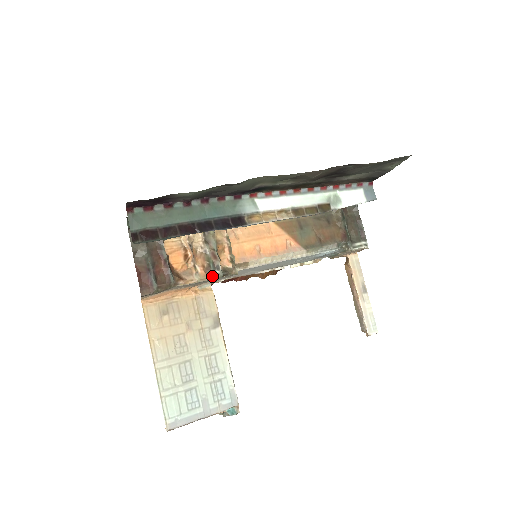
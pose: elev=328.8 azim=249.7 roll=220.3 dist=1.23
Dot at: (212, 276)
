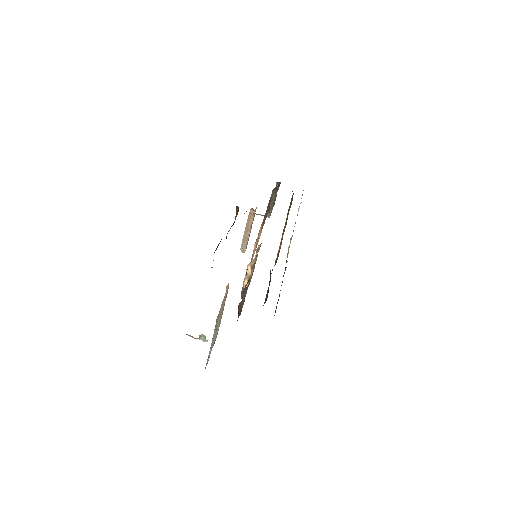
Dot at: occluded
